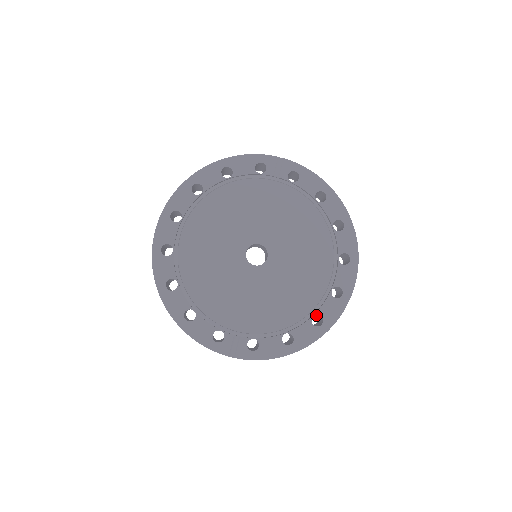
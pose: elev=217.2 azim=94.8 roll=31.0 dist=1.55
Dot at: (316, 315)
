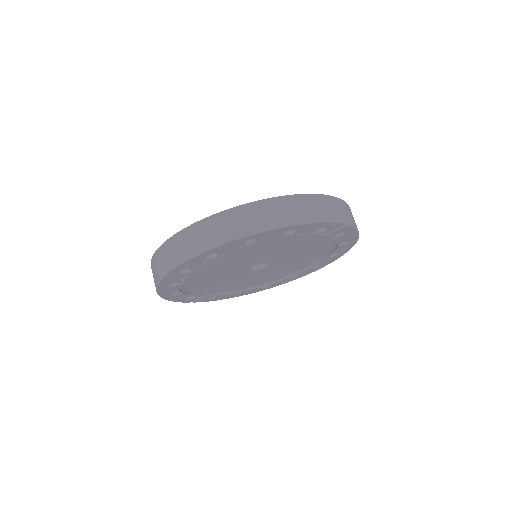
Dot at: occluded
